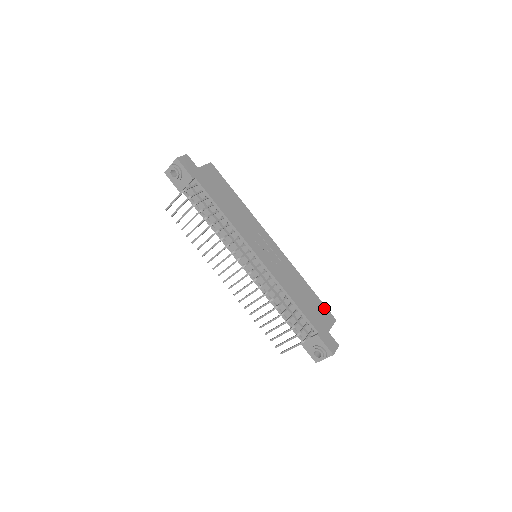
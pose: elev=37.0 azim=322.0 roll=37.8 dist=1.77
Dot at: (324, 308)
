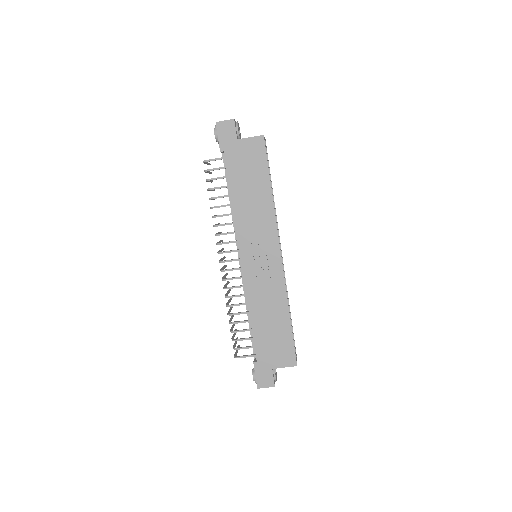
Dot at: (290, 347)
